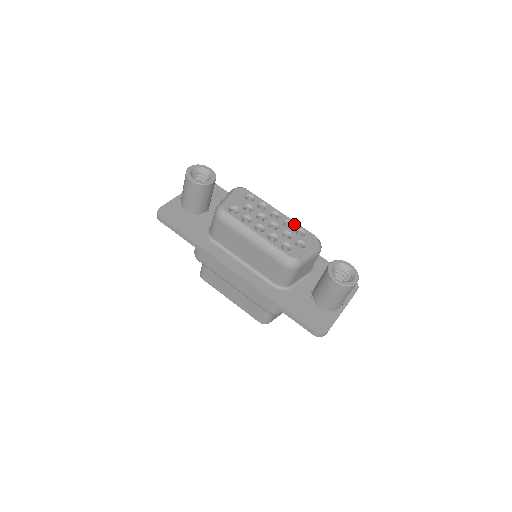
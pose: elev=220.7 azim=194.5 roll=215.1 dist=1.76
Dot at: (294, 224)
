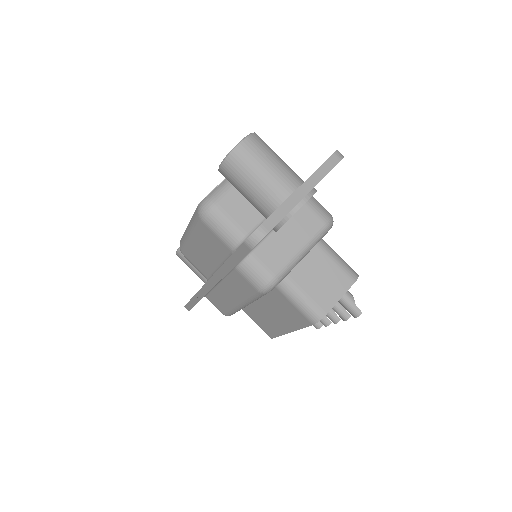
Dot at: occluded
